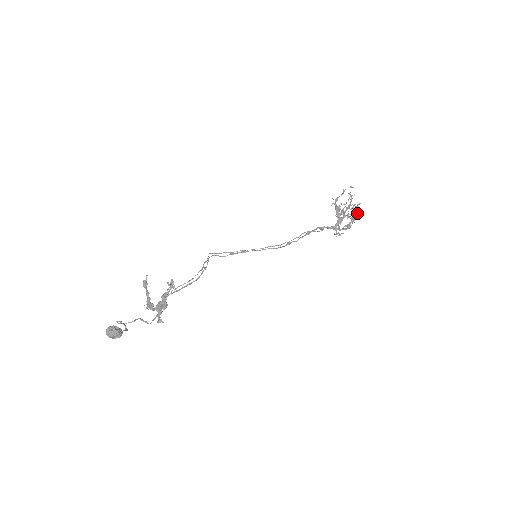
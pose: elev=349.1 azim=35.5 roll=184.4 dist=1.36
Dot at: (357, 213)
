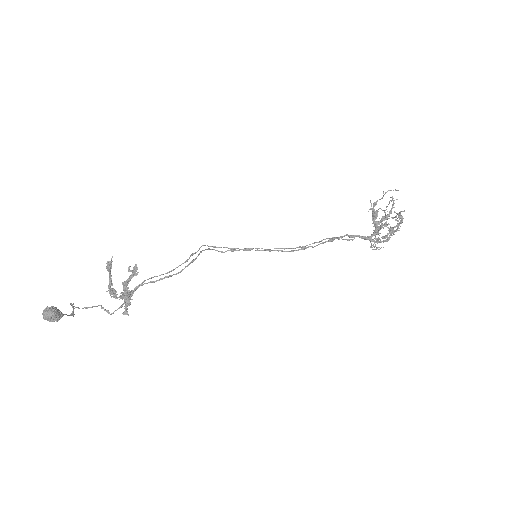
Dot at: (398, 223)
